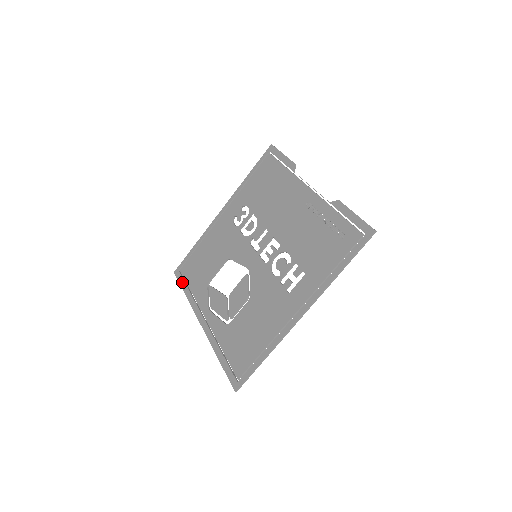
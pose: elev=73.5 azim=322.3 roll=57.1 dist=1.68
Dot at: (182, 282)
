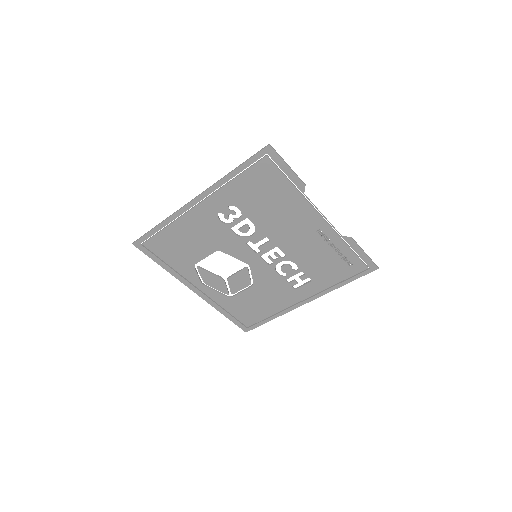
Dot at: (152, 256)
